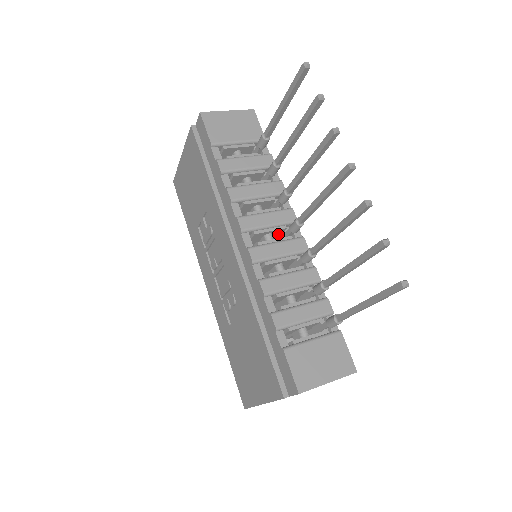
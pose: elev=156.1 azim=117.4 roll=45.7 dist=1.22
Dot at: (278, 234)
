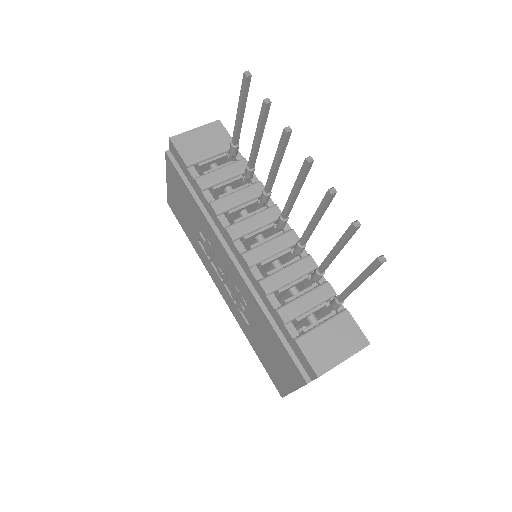
Dot at: (269, 232)
